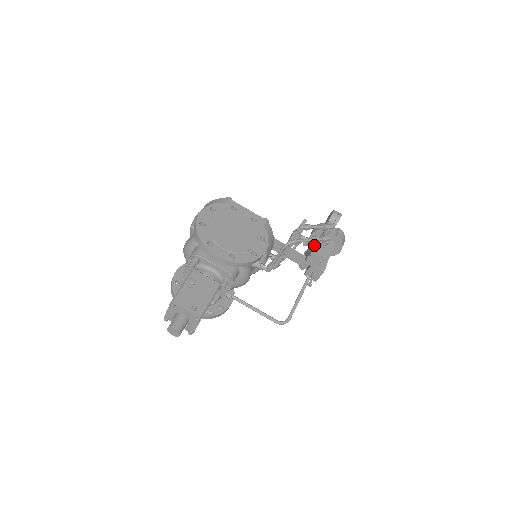
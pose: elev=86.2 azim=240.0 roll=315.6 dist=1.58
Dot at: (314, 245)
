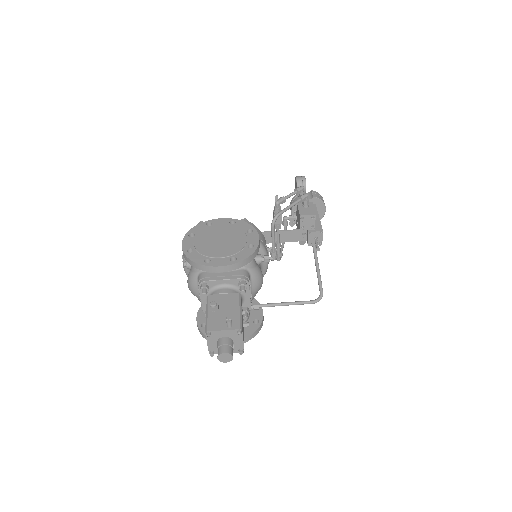
Dot at: (298, 210)
